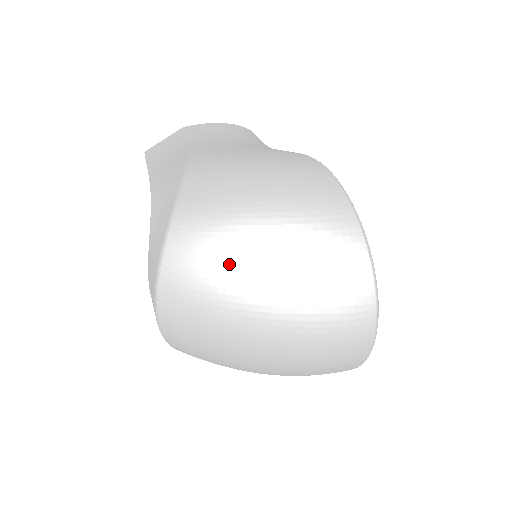
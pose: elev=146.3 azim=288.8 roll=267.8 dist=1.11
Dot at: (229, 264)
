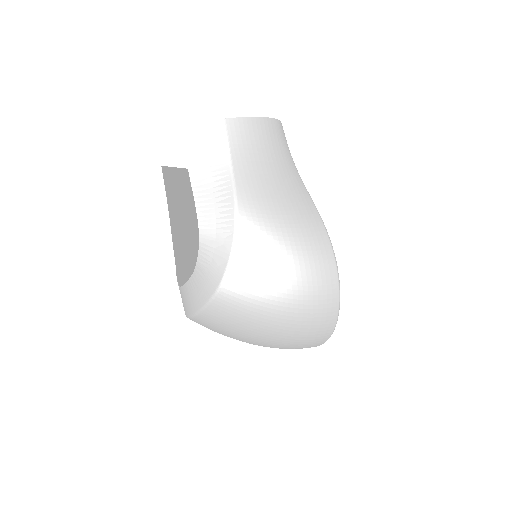
Dot at: (255, 322)
